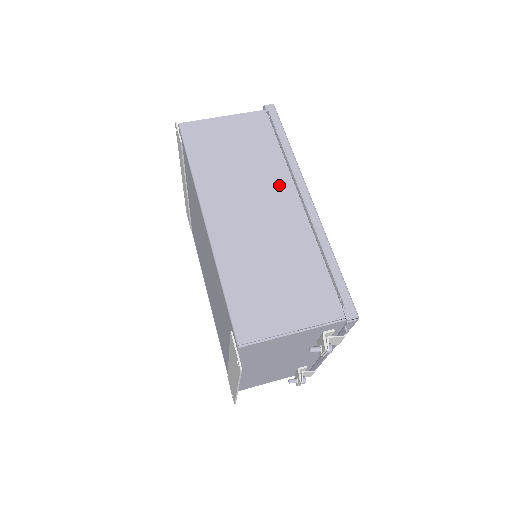
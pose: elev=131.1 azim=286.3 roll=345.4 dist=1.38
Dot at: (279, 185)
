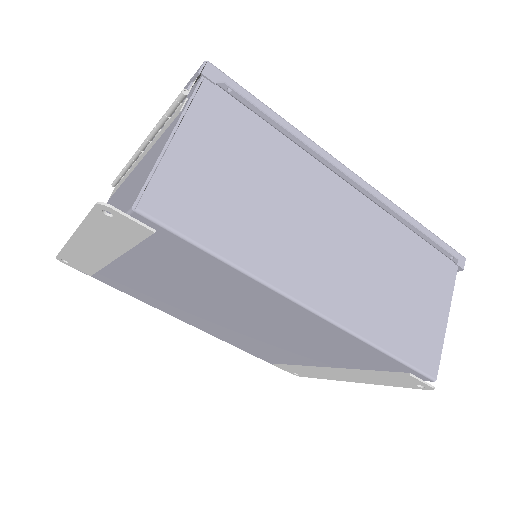
Dot at: (320, 187)
